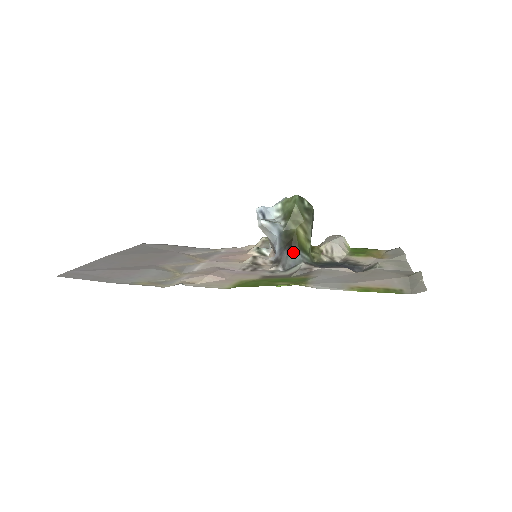
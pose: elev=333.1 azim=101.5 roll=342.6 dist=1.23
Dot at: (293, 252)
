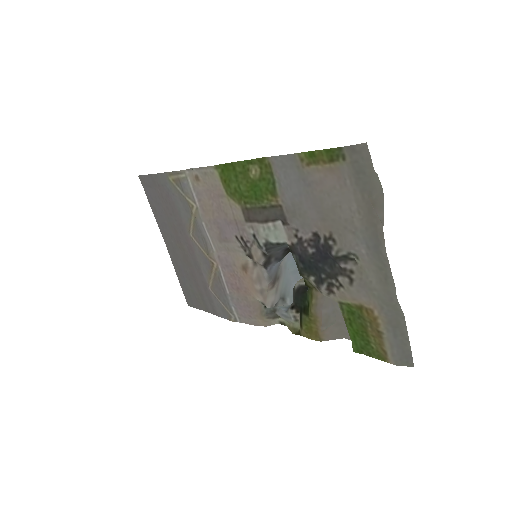
Dot at: (287, 247)
